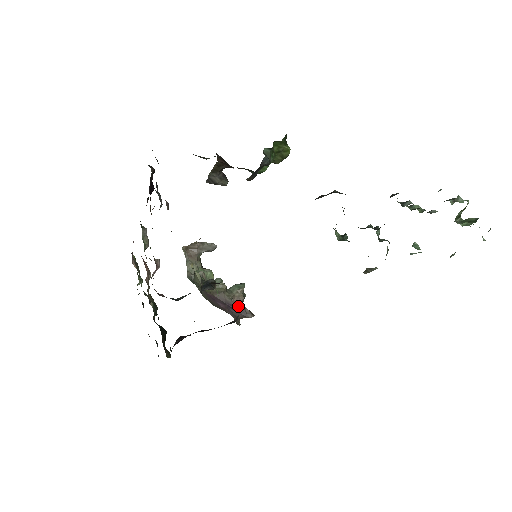
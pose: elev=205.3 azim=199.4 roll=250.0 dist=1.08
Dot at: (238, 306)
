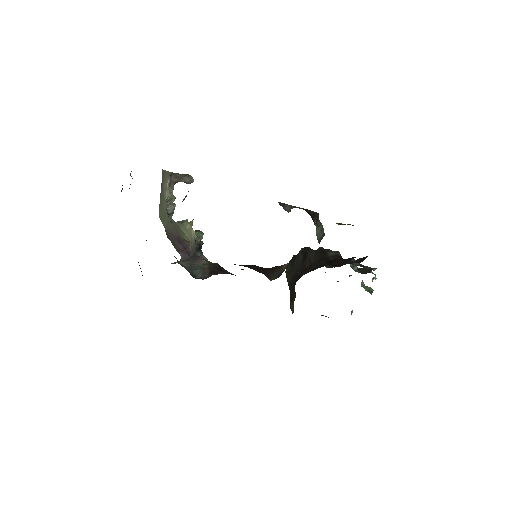
Dot at: occluded
